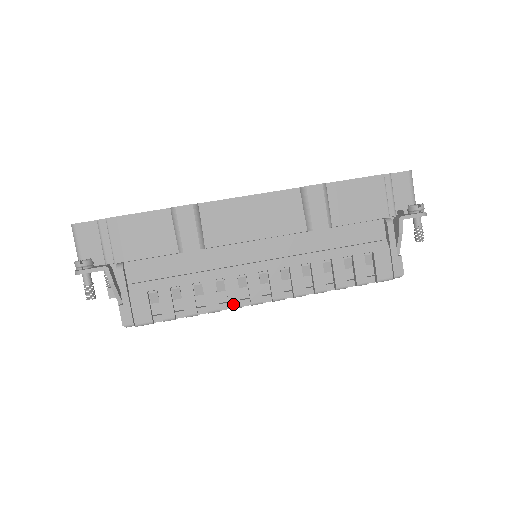
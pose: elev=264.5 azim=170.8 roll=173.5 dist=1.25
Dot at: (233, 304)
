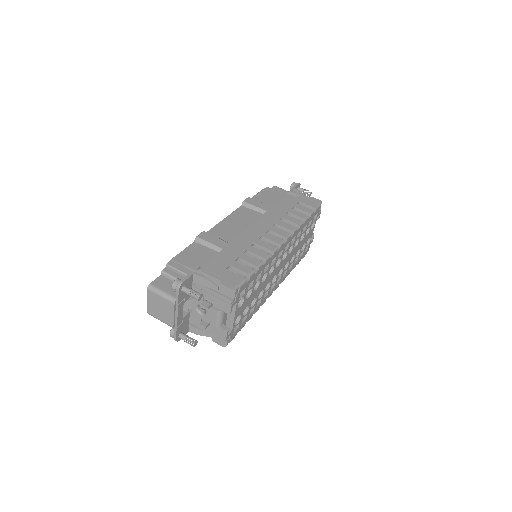
Dot at: (272, 249)
